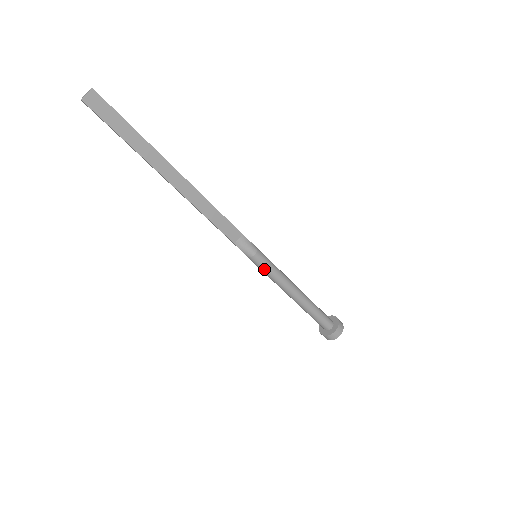
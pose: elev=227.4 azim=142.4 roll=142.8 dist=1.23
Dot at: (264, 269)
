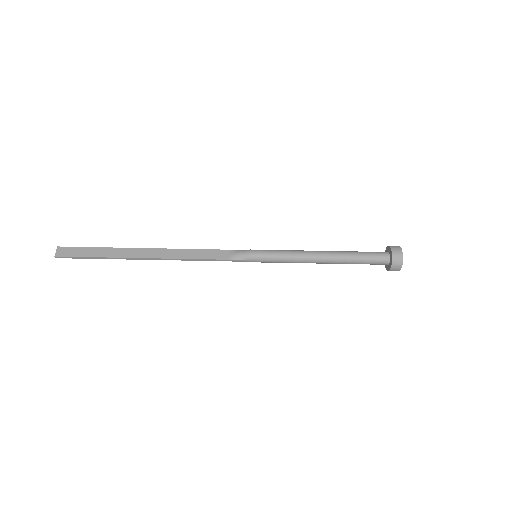
Dot at: (270, 258)
